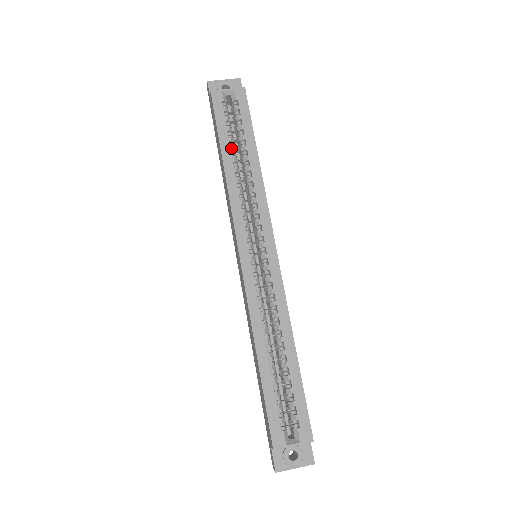
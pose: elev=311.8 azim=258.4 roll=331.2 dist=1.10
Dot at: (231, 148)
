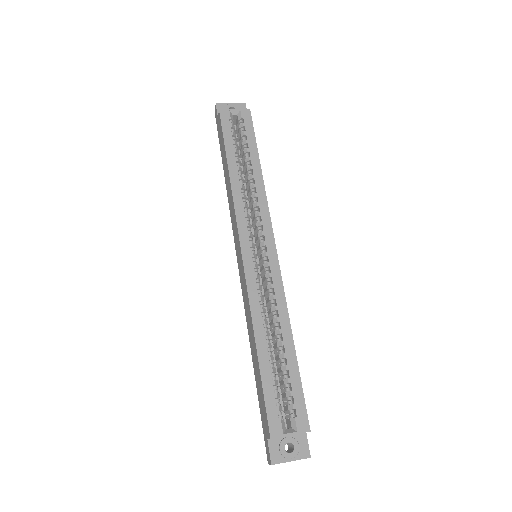
Dot at: (236, 158)
